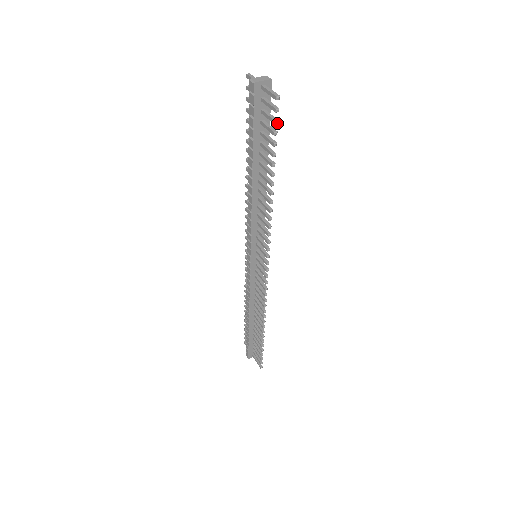
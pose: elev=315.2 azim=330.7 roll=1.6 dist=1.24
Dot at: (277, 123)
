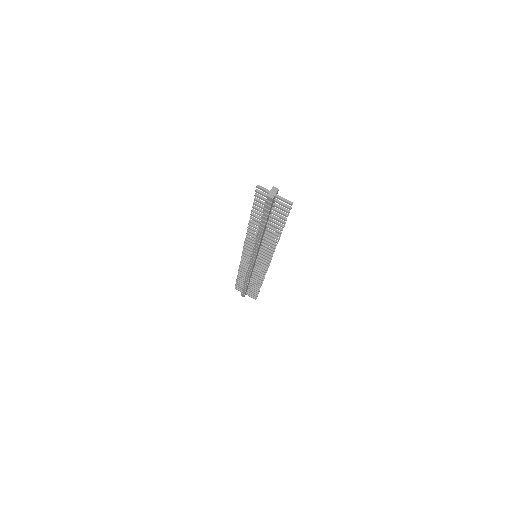
Dot at: occluded
